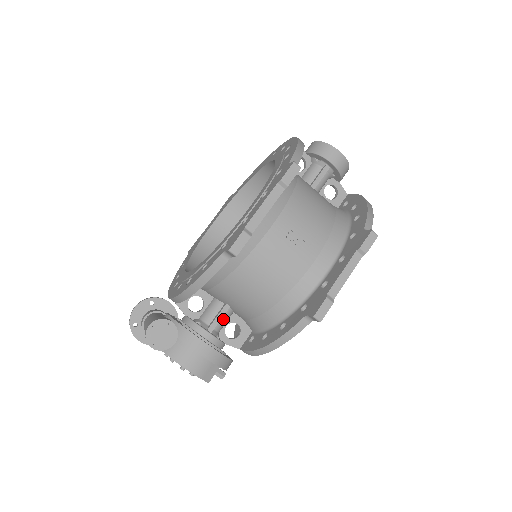
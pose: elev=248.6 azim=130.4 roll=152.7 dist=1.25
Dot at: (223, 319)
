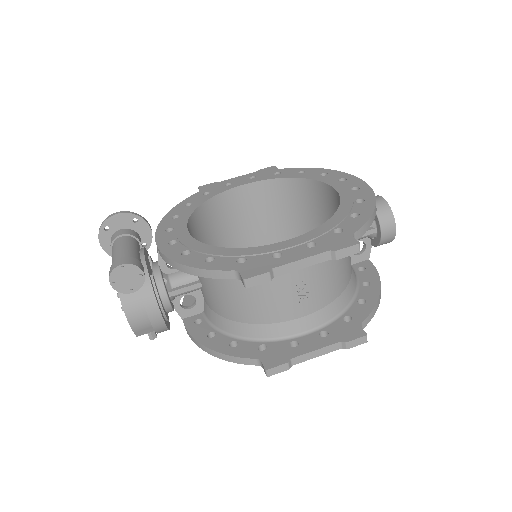
Dot at: (188, 291)
